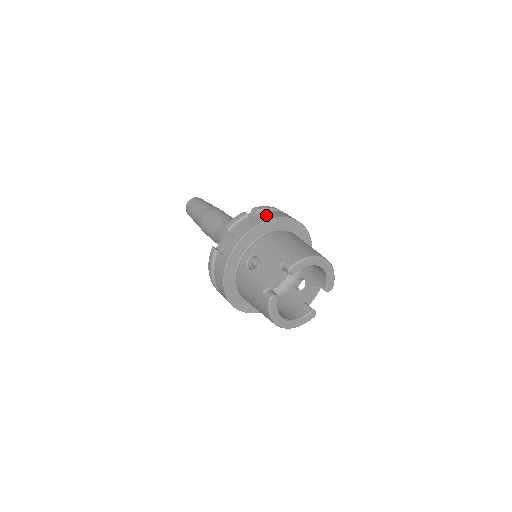
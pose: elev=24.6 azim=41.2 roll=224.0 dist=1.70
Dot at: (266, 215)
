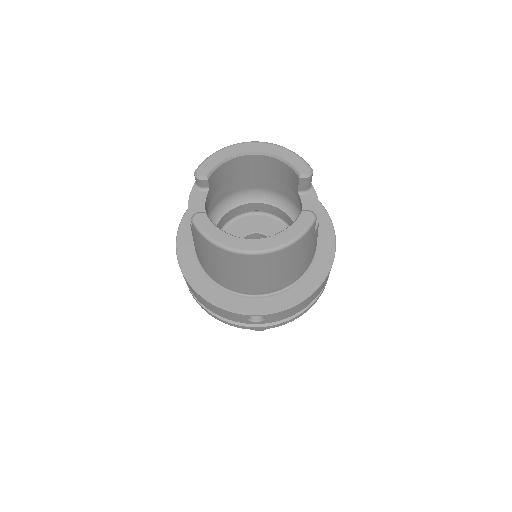
Dot at: occluded
